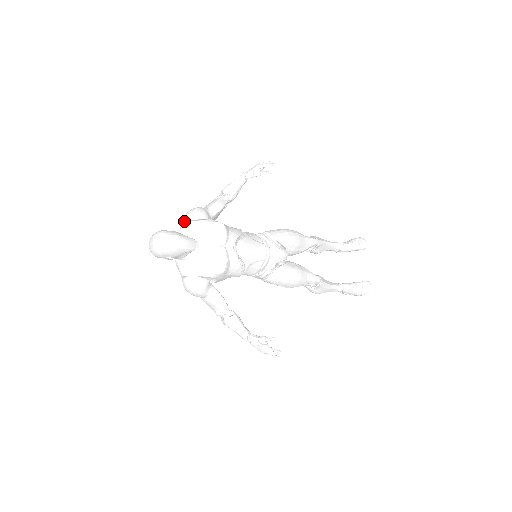
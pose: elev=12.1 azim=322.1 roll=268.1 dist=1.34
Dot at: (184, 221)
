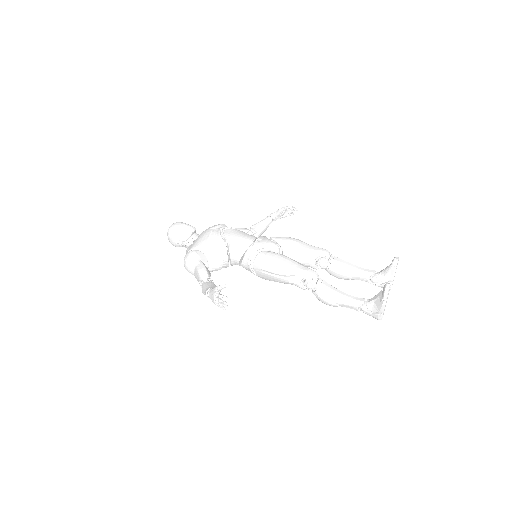
Dot at: occluded
